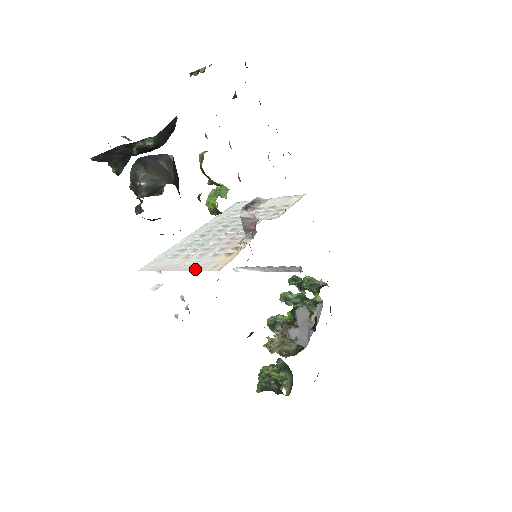
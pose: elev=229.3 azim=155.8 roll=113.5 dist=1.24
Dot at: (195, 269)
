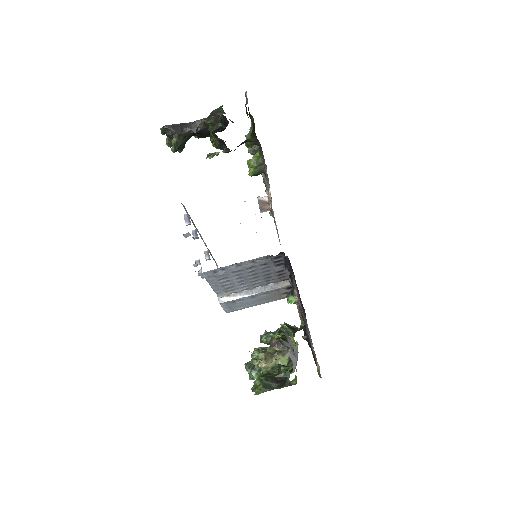
Dot at: occluded
